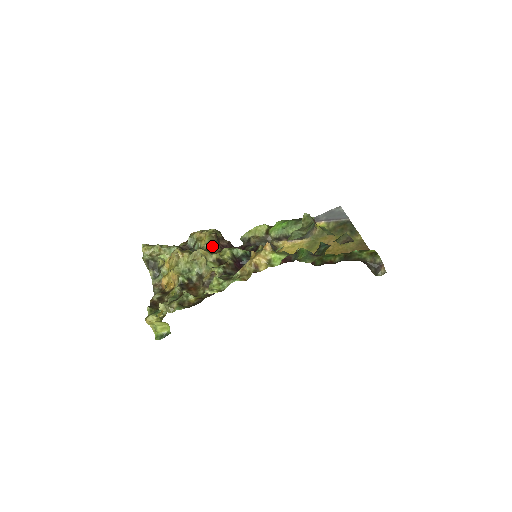
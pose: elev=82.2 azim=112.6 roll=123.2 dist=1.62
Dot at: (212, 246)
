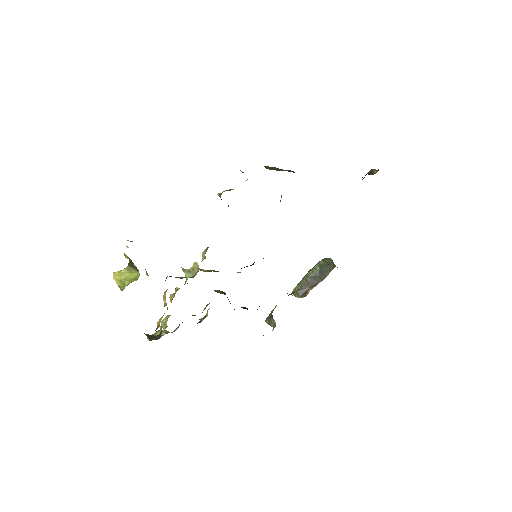
Dot at: occluded
